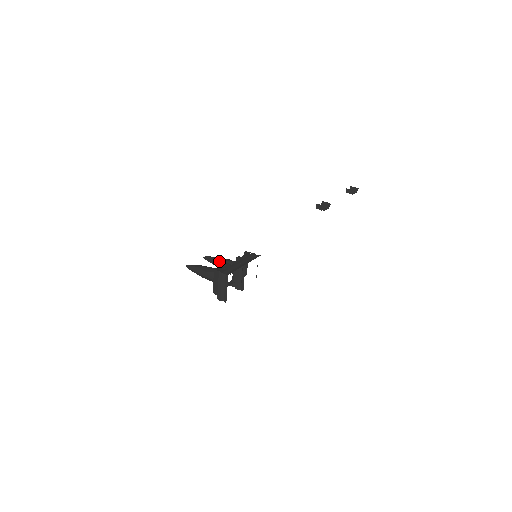
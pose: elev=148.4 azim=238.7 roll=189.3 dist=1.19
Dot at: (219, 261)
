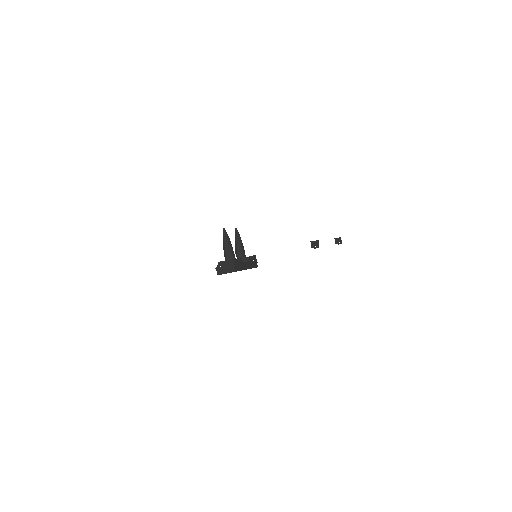
Dot at: (239, 243)
